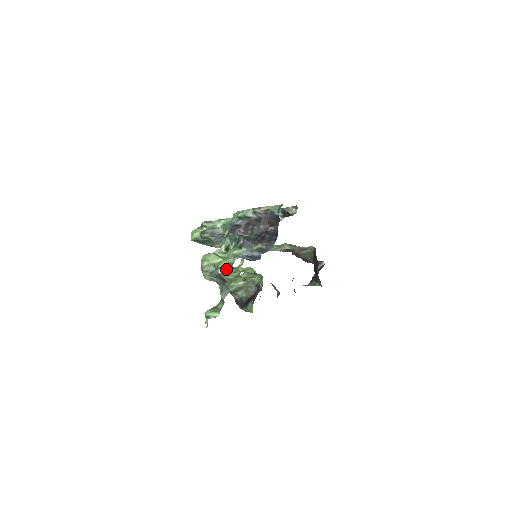
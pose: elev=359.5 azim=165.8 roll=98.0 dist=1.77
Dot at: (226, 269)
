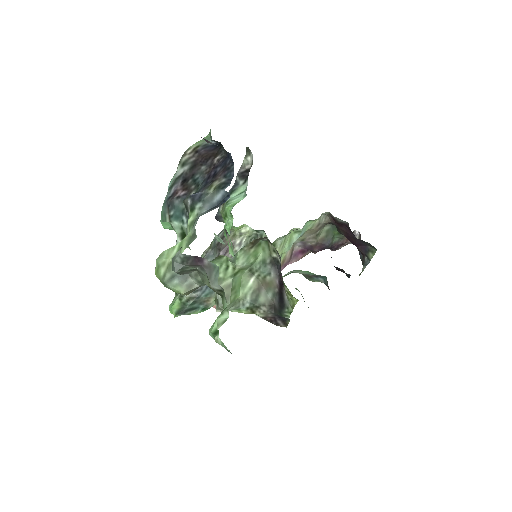
Dot at: occluded
